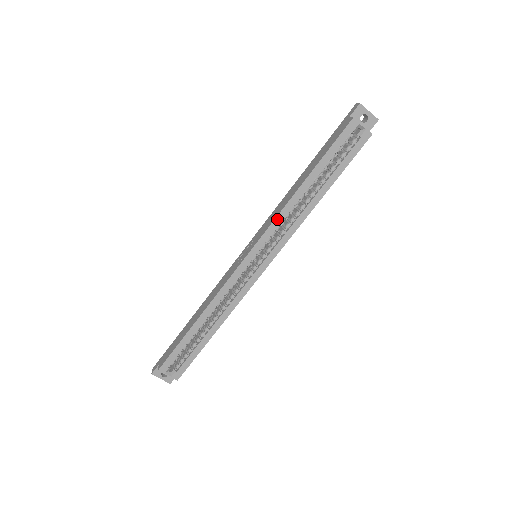
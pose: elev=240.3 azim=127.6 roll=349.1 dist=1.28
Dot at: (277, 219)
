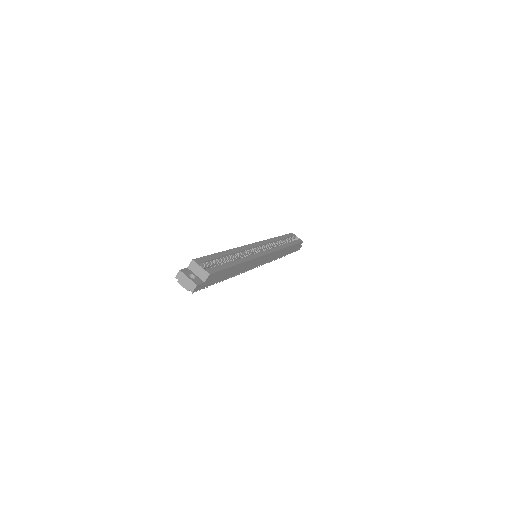
Dot at: (268, 240)
